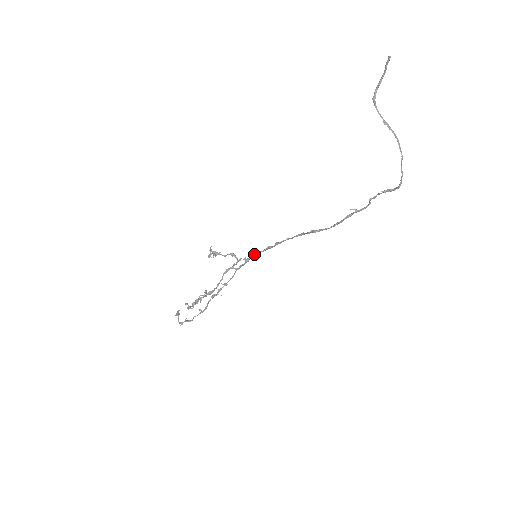
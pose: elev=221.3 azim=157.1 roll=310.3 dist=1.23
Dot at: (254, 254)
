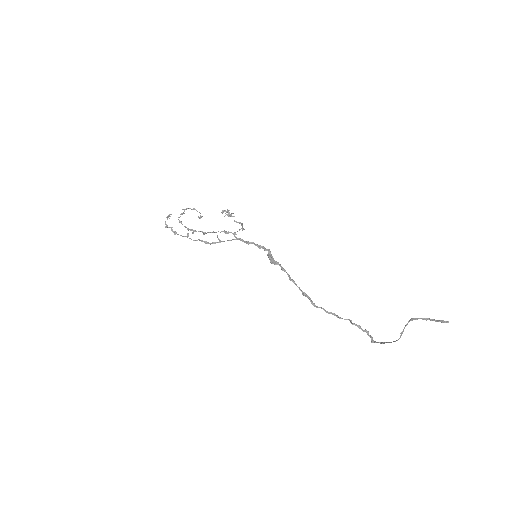
Dot at: (256, 245)
